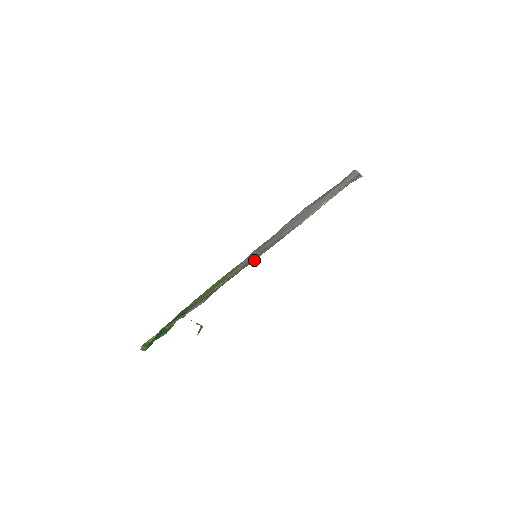
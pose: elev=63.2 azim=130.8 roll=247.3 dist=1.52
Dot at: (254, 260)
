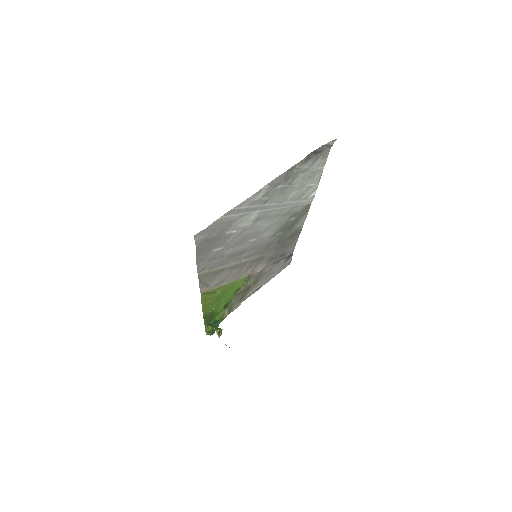
Dot at: (301, 229)
